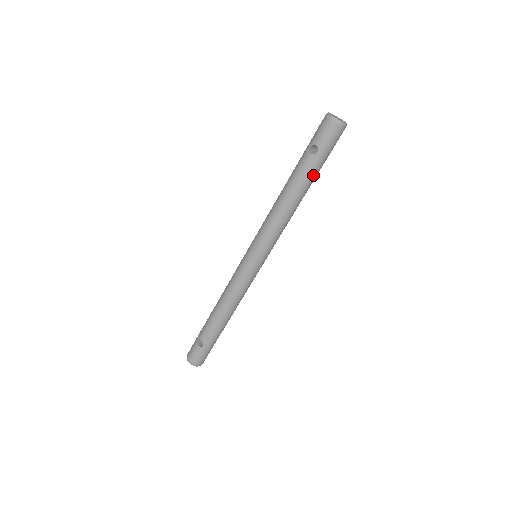
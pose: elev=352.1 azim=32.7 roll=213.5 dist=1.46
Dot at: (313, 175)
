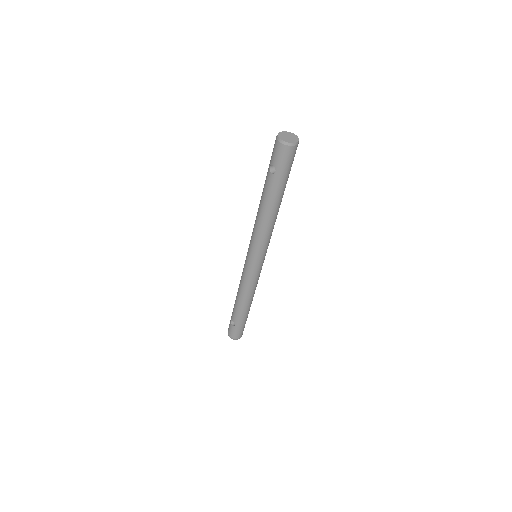
Dot at: (279, 190)
